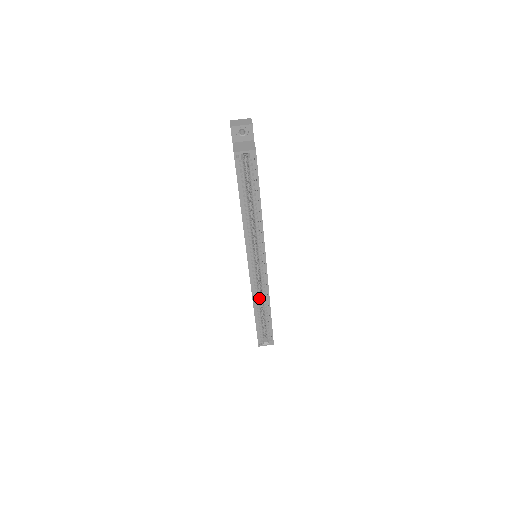
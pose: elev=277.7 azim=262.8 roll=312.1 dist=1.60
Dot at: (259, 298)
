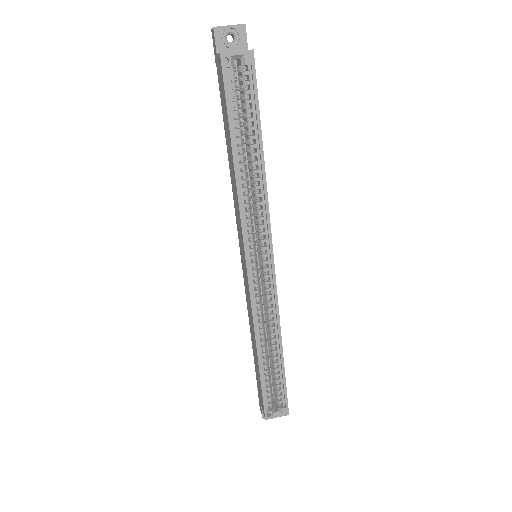
Dot at: (263, 328)
